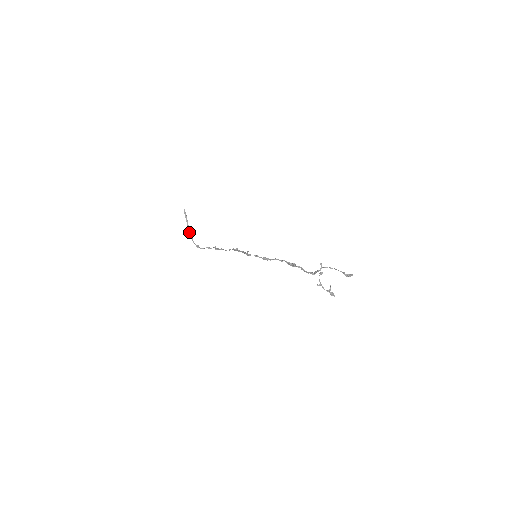
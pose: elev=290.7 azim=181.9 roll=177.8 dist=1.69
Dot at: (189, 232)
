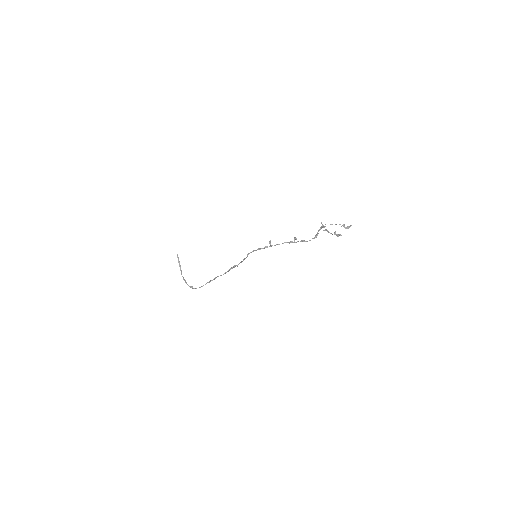
Dot at: (182, 276)
